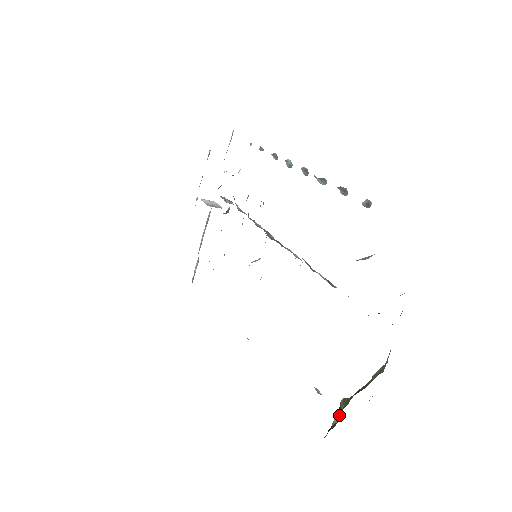
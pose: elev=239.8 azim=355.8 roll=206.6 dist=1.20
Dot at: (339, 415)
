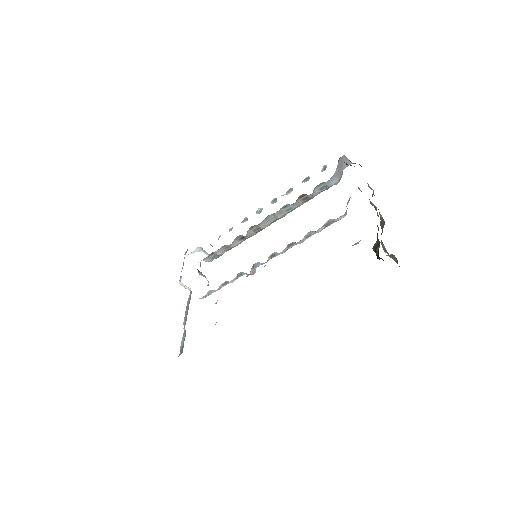
Dot at: (378, 245)
